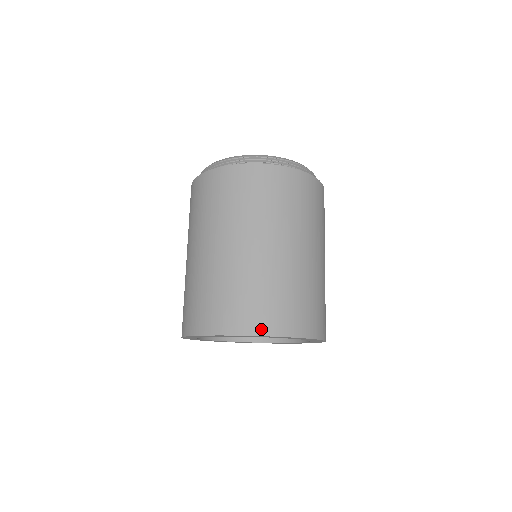
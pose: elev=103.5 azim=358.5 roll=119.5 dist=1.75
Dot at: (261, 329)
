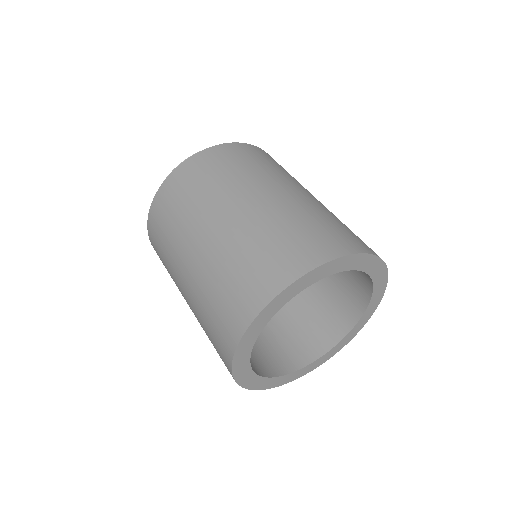
Dot at: (373, 252)
